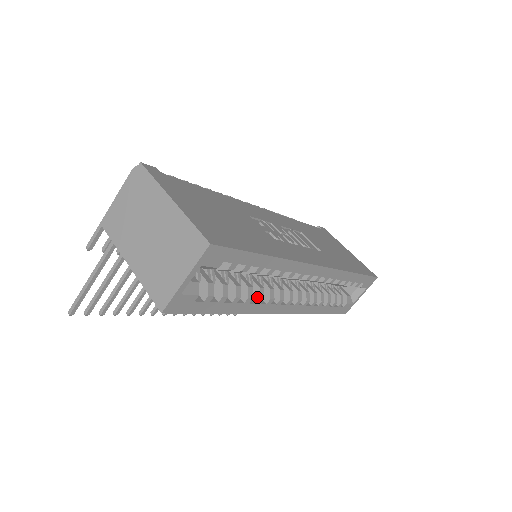
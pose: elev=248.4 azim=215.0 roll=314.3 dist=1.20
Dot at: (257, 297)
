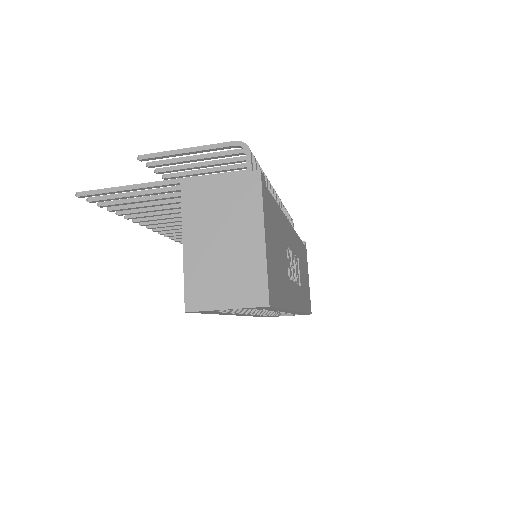
Dot at: occluded
